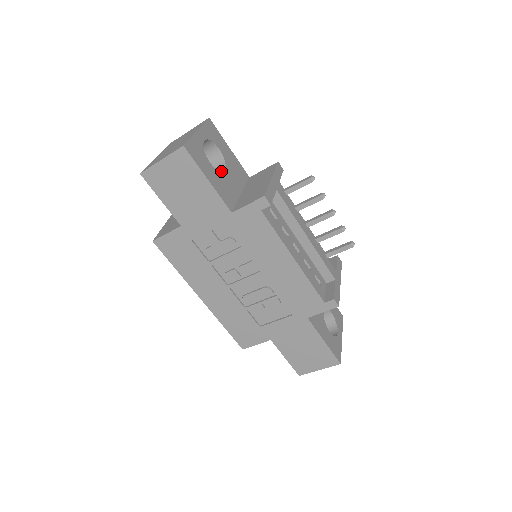
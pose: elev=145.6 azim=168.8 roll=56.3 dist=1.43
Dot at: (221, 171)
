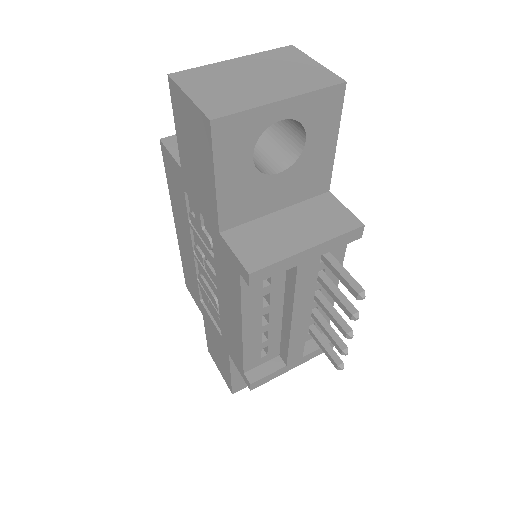
Dot at: (267, 173)
